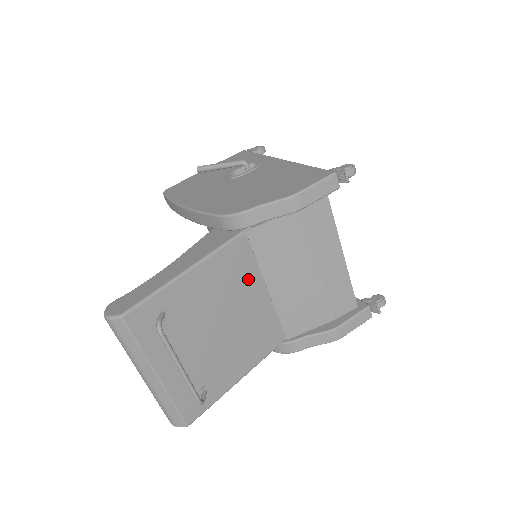
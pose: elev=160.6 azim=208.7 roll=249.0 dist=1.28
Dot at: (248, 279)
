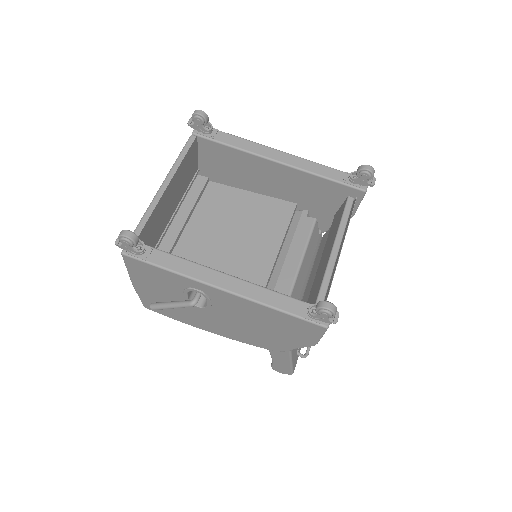
Dot at: occluded
